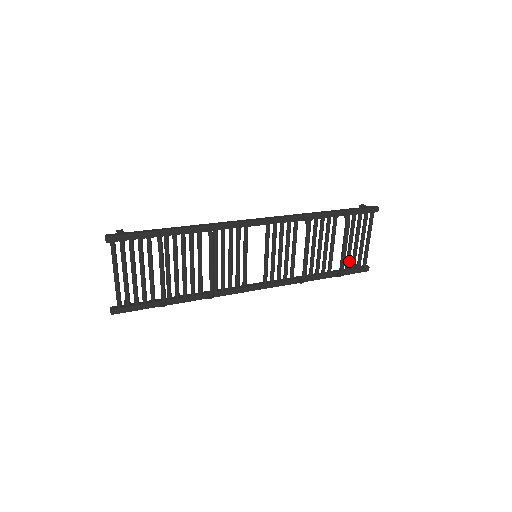
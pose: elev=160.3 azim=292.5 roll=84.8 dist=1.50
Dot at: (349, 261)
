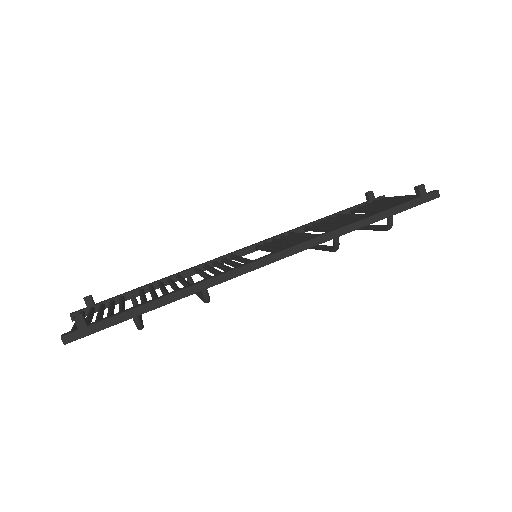
Dot at: occluded
